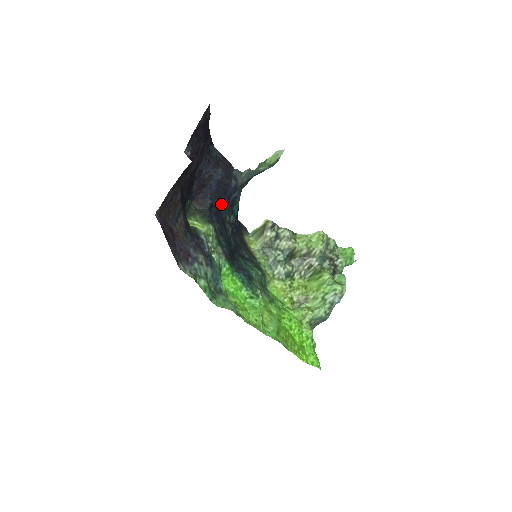
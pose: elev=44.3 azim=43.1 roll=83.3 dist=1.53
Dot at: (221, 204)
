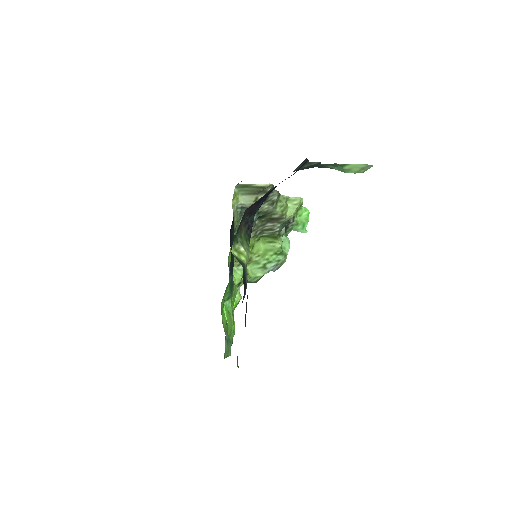
Dot at: occluded
